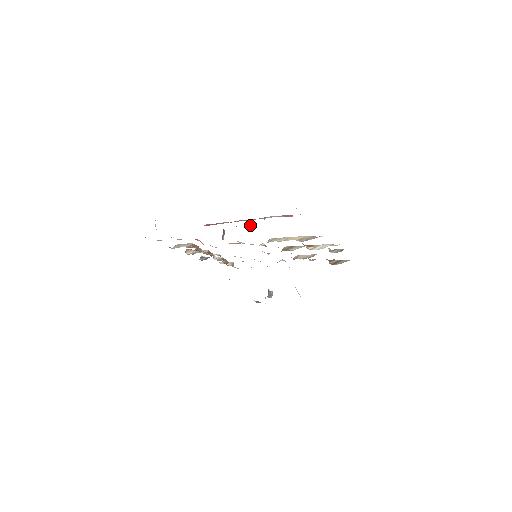
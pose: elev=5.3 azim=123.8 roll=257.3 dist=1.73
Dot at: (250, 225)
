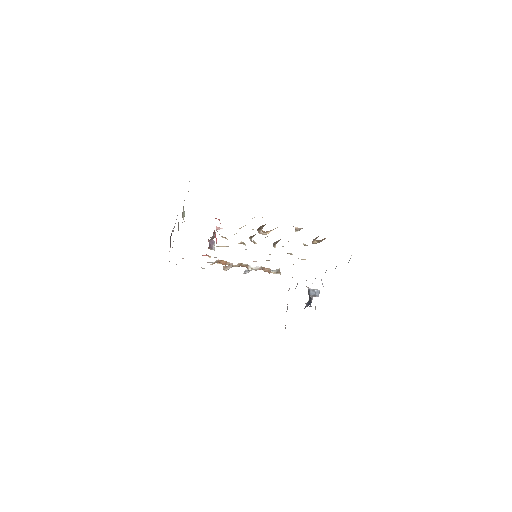
Dot at: (220, 228)
